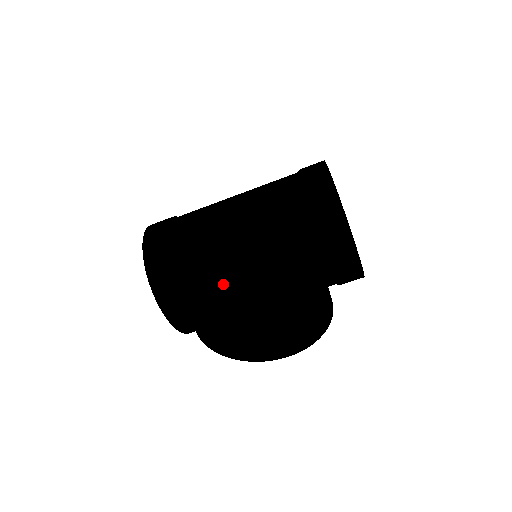
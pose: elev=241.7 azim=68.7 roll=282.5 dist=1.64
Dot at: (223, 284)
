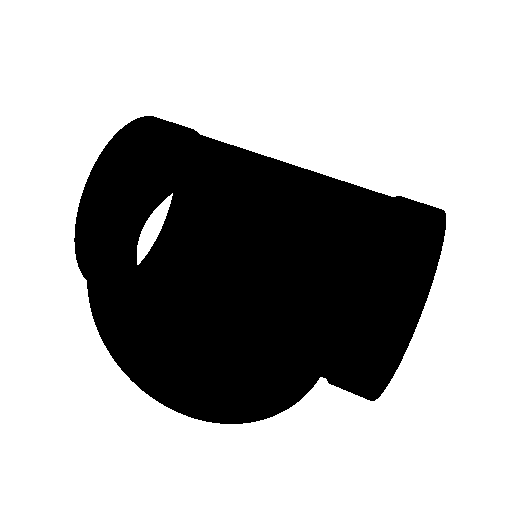
Dot at: (182, 278)
